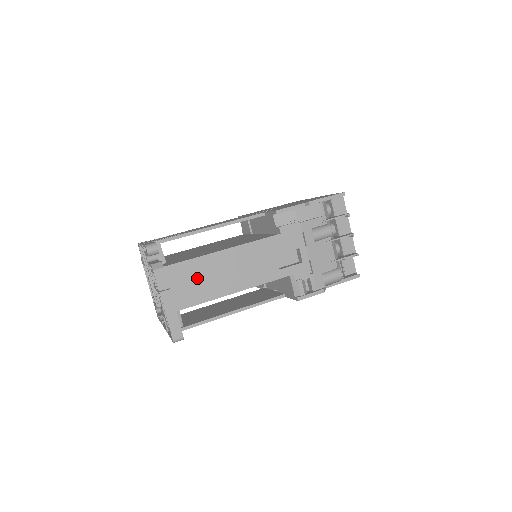
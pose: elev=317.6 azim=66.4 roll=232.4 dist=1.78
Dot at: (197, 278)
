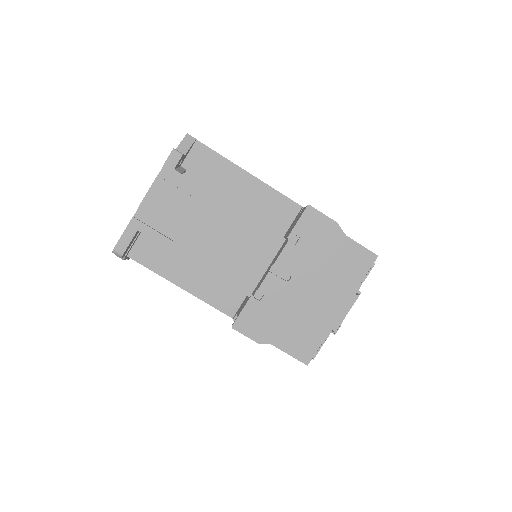
Dot at: occluded
